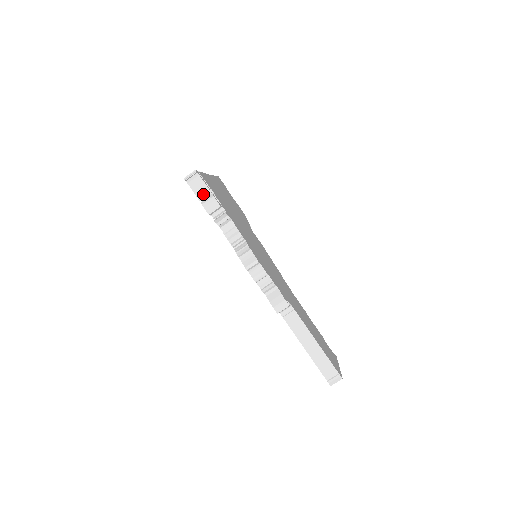
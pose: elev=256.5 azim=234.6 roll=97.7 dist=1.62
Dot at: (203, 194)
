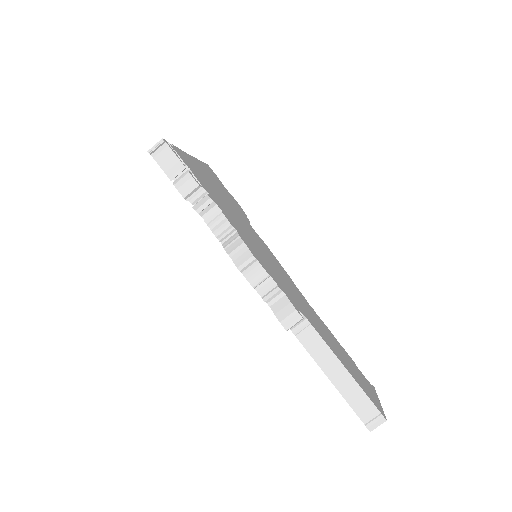
Dot at: (175, 171)
